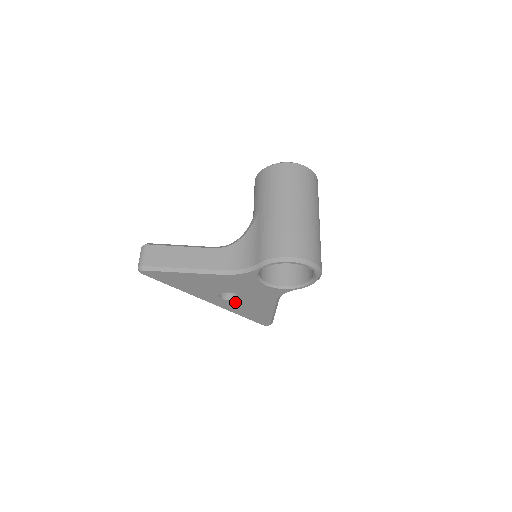
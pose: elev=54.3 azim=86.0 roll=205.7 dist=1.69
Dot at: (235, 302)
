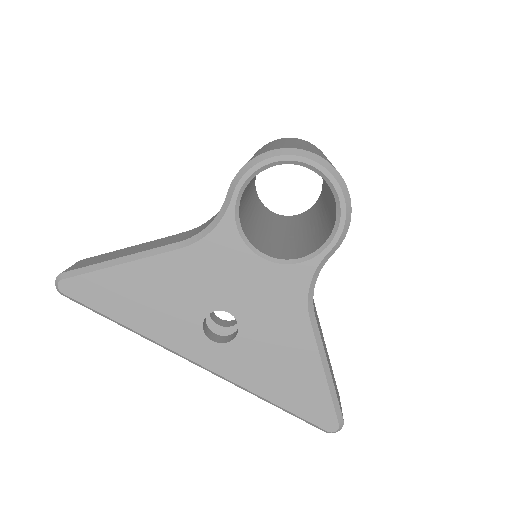
Dot at: (239, 347)
